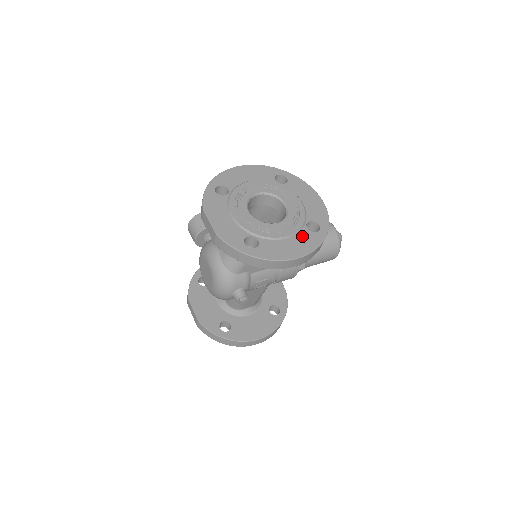
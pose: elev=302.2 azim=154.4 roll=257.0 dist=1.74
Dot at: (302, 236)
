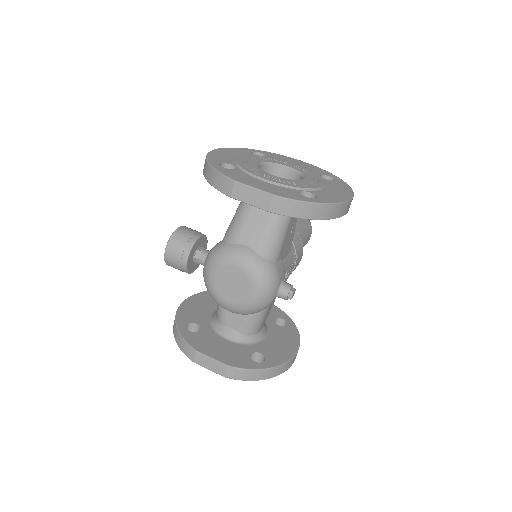
Dot at: (332, 184)
